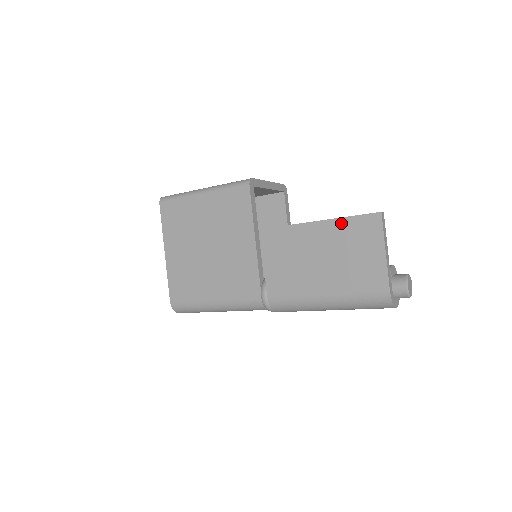
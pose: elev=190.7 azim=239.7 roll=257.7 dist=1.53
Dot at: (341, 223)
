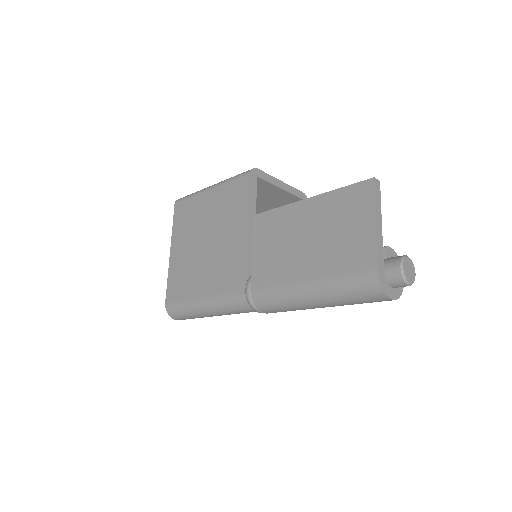
Dot at: (331, 196)
